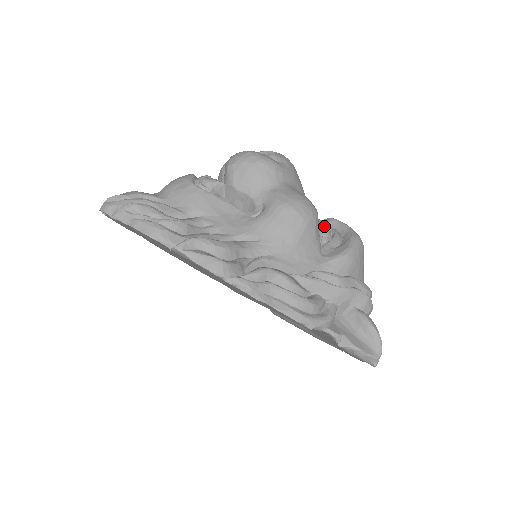
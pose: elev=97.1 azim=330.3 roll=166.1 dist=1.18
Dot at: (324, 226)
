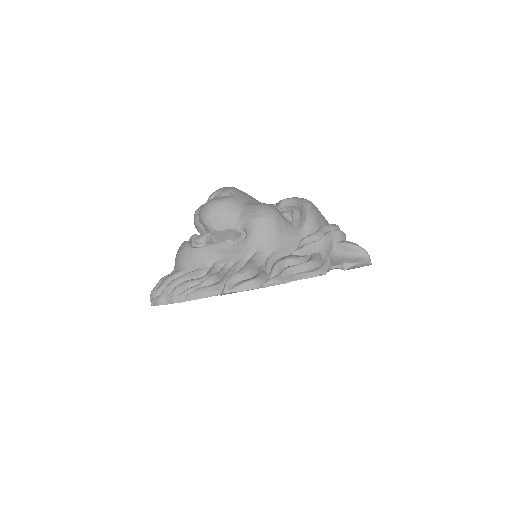
Dot at: (281, 209)
